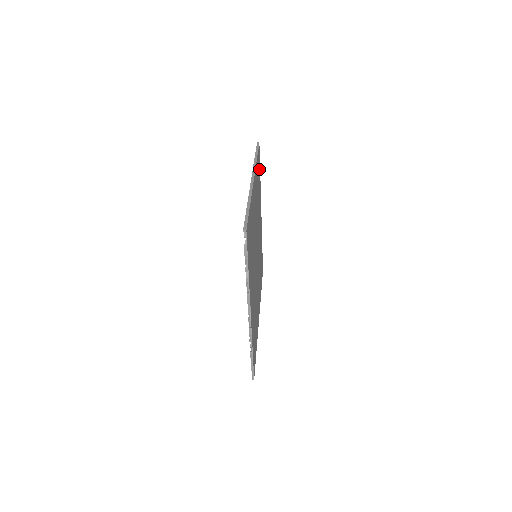
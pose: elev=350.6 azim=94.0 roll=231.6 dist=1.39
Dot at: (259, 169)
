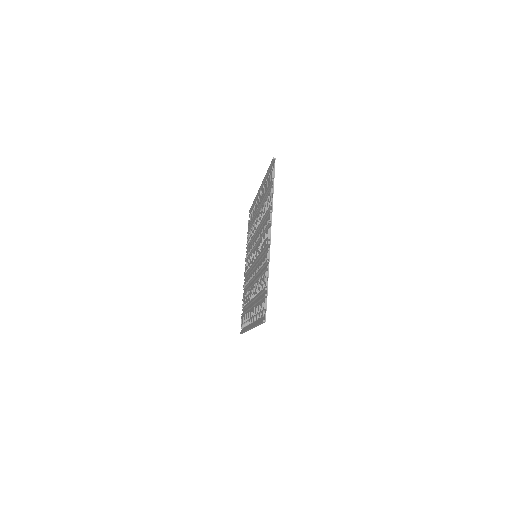
Dot at: occluded
